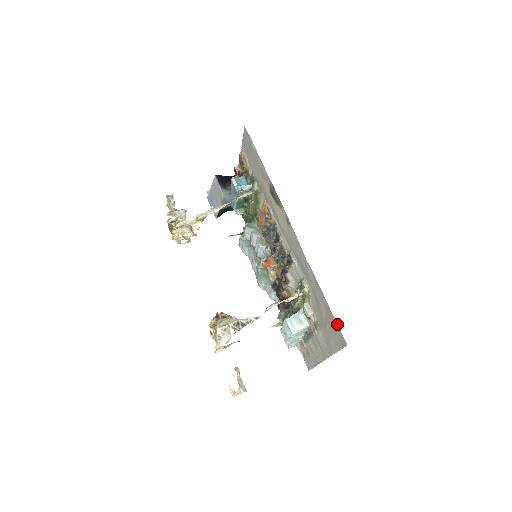
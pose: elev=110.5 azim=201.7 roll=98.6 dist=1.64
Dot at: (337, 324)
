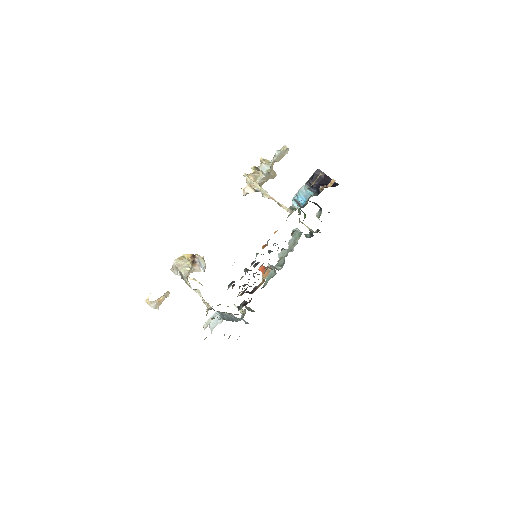
Dot at: occluded
